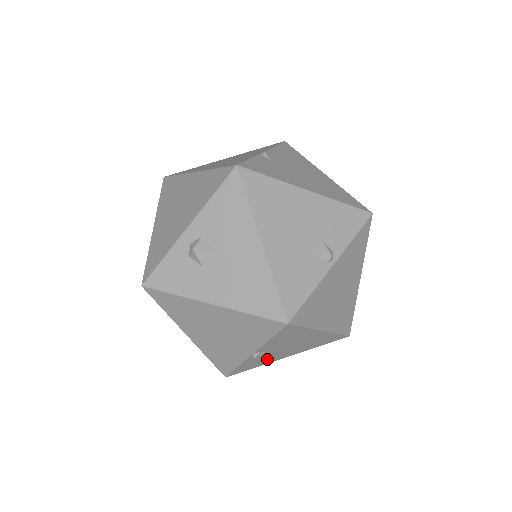
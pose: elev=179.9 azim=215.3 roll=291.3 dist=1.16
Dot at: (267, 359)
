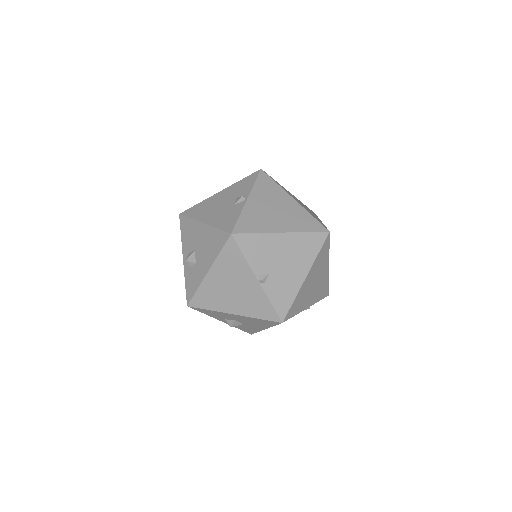
Dot at: (287, 285)
